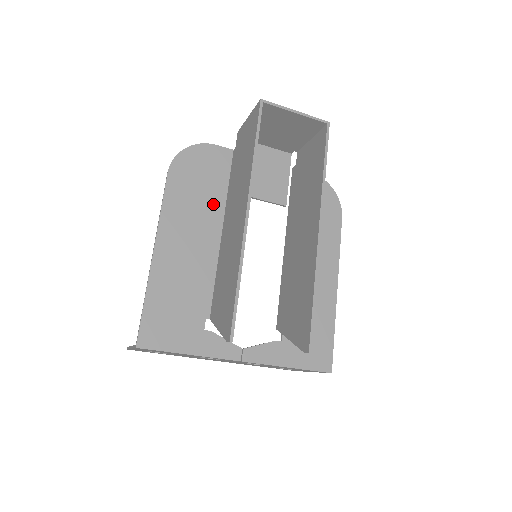
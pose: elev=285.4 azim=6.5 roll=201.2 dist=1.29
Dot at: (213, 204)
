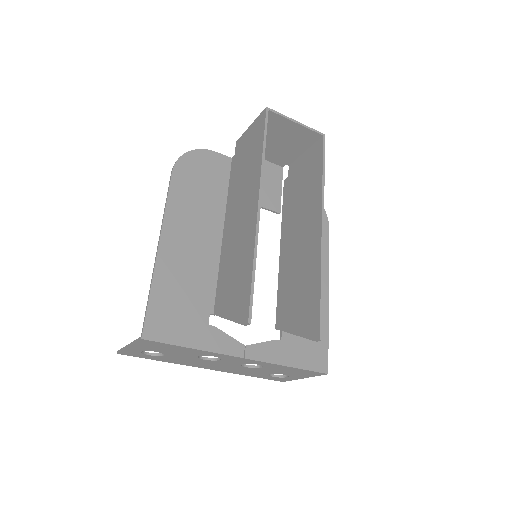
Dot at: (214, 205)
